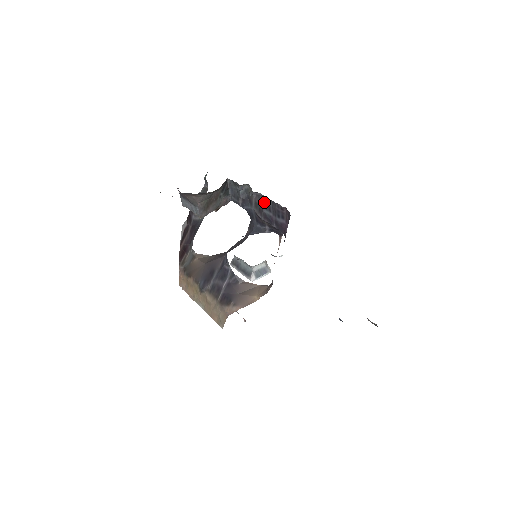
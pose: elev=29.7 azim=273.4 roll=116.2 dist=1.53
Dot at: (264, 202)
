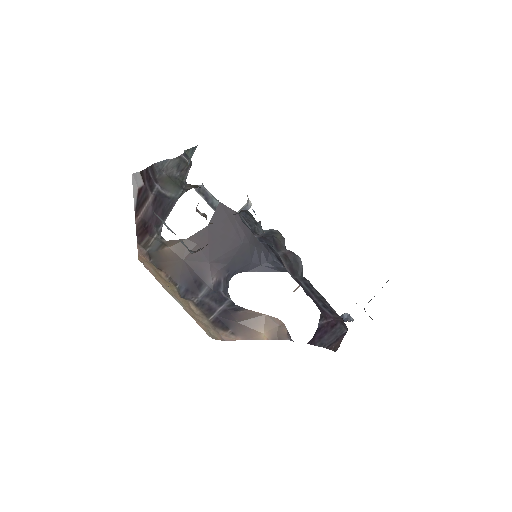
Dot at: (307, 283)
